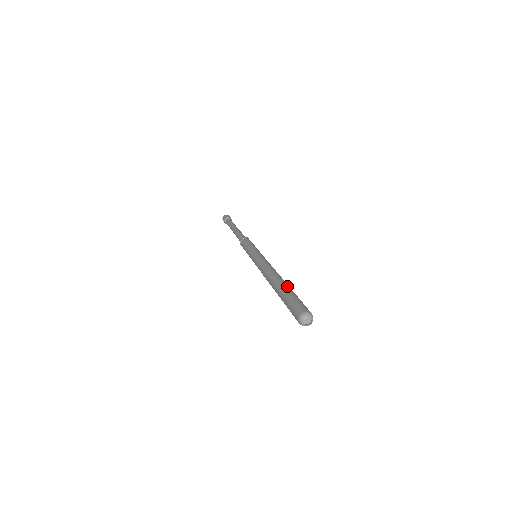
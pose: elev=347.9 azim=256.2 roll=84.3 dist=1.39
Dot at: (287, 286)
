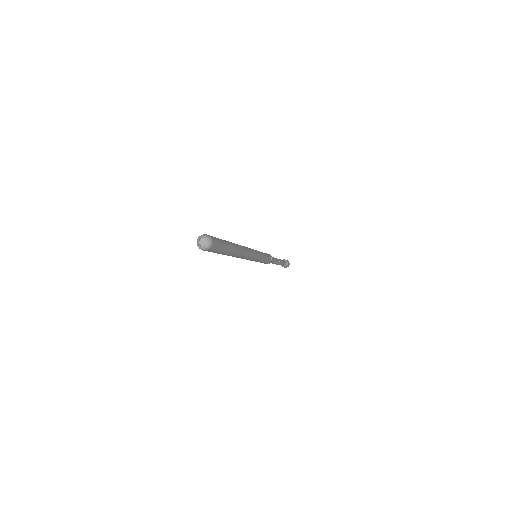
Dot at: (228, 241)
